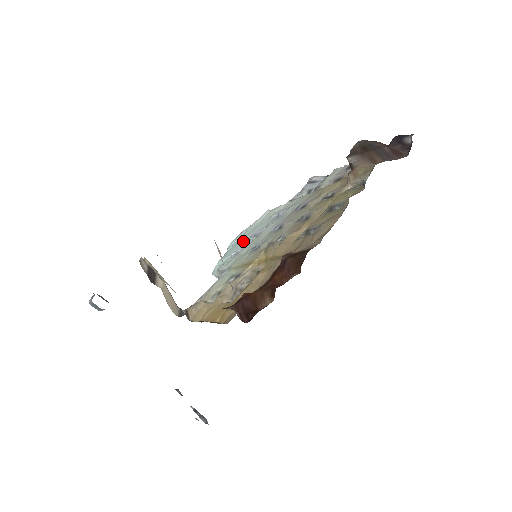
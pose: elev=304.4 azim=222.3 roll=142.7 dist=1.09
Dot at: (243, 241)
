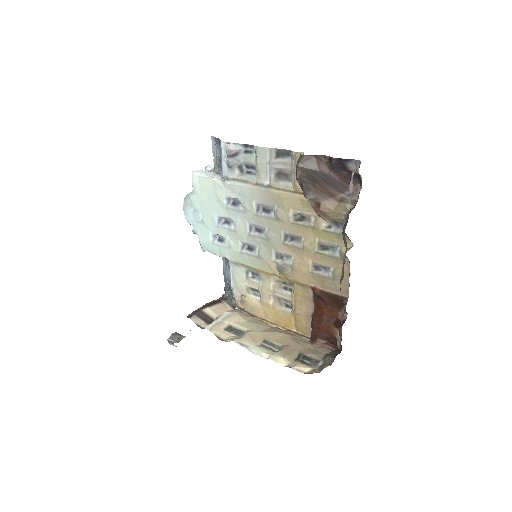
Dot at: (209, 224)
